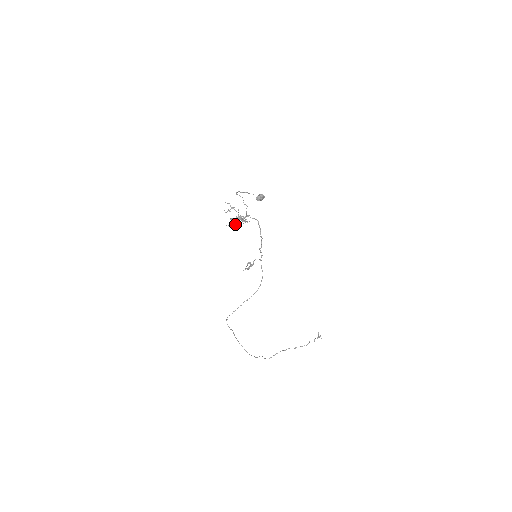
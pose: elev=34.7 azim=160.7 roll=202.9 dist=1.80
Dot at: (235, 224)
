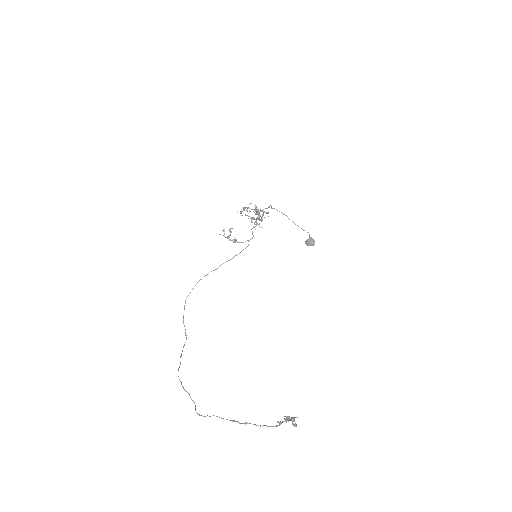
Dot at: occluded
